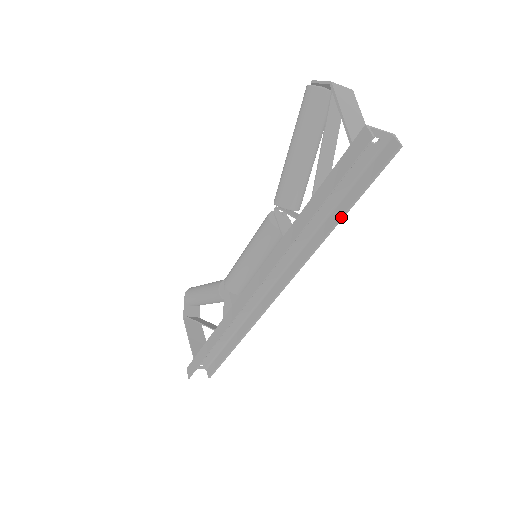
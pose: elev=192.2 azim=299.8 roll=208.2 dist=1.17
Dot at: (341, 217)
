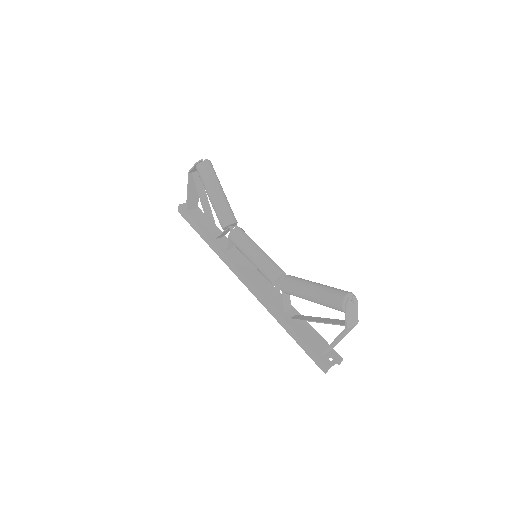
Dot at: occluded
